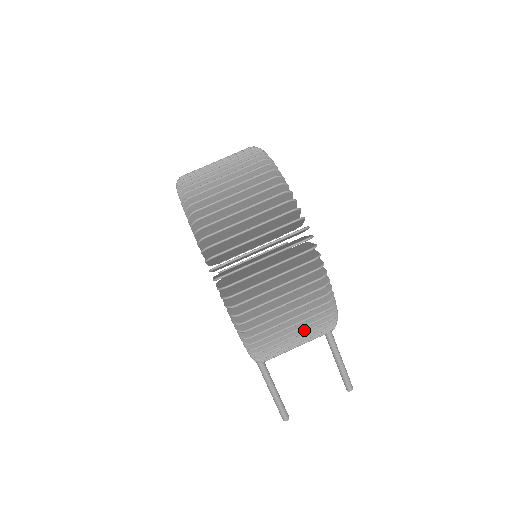
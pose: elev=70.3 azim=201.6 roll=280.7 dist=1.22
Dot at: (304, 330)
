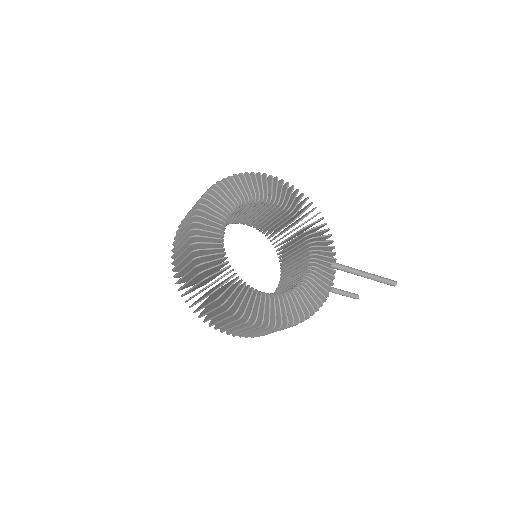
Dot at: occluded
